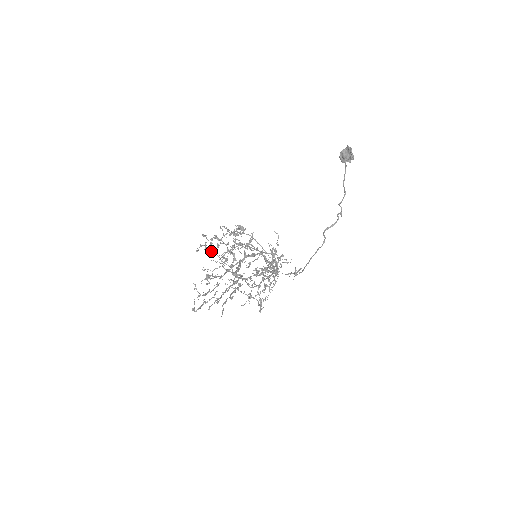
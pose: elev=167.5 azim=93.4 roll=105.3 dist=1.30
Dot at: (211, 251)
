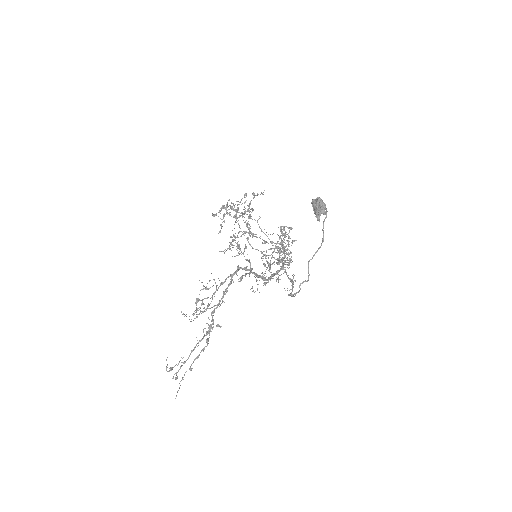
Dot at: (231, 216)
